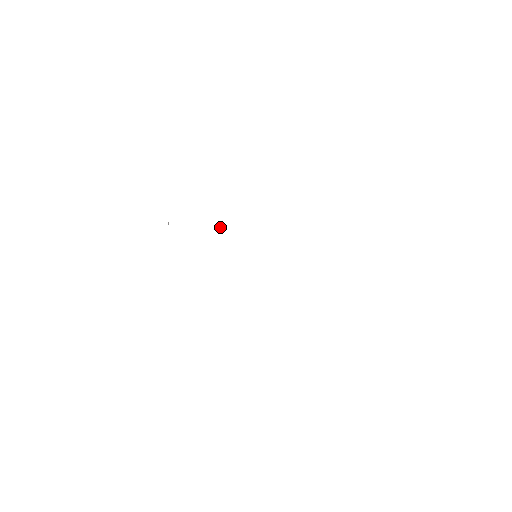
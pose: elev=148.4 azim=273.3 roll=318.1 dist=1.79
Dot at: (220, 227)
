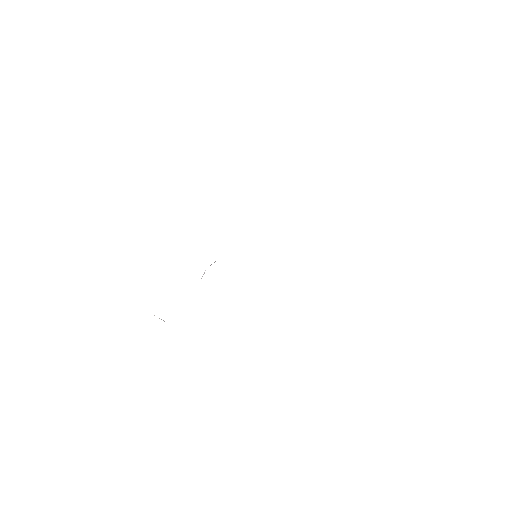
Dot at: occluded
